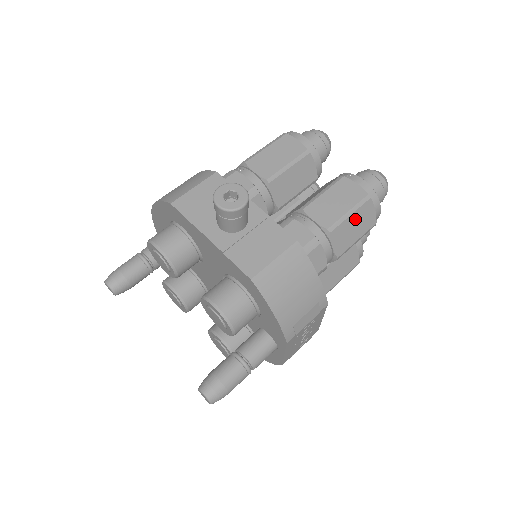
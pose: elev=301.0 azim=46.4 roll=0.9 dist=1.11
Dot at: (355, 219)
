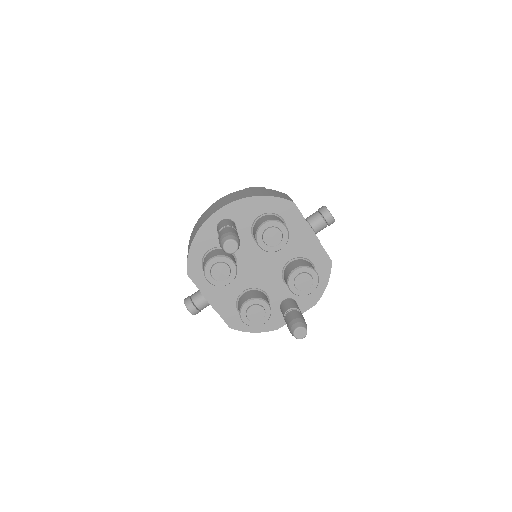
Dot at: occluded
